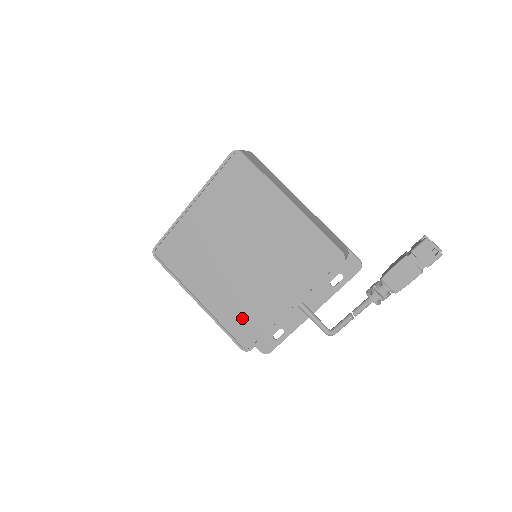
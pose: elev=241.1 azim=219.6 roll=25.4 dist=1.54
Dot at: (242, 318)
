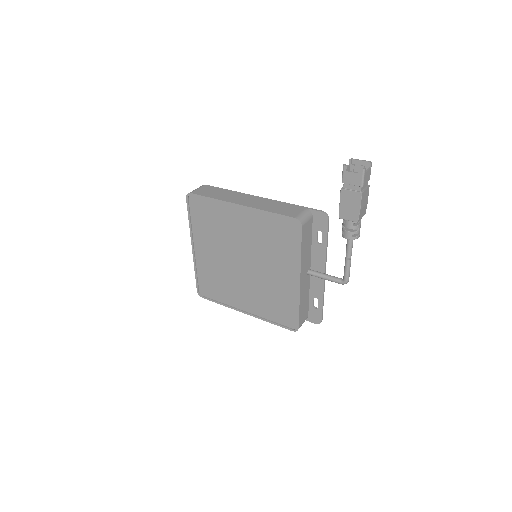
Dot at: (277, 308)
